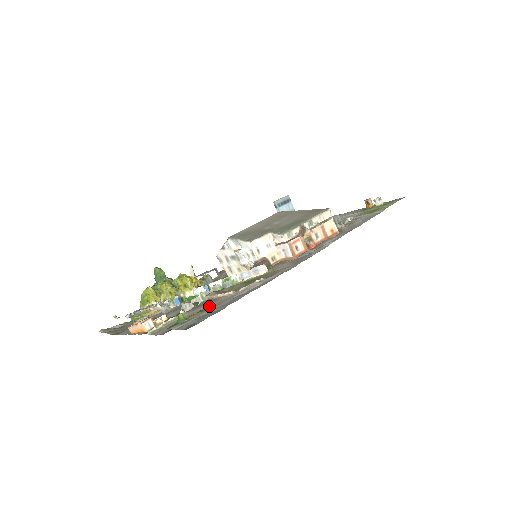
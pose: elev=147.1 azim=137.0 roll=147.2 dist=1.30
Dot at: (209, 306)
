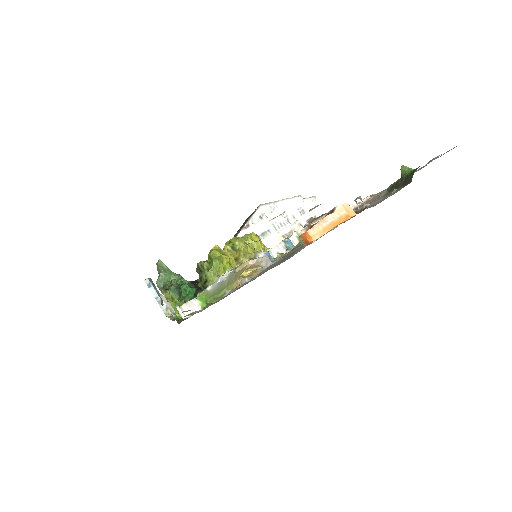
Dot at: (373, 199)
